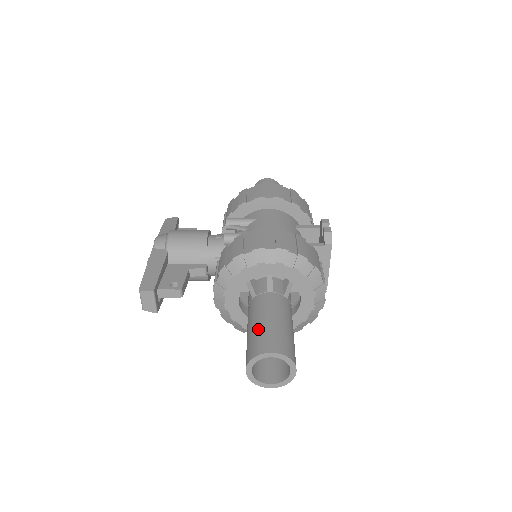
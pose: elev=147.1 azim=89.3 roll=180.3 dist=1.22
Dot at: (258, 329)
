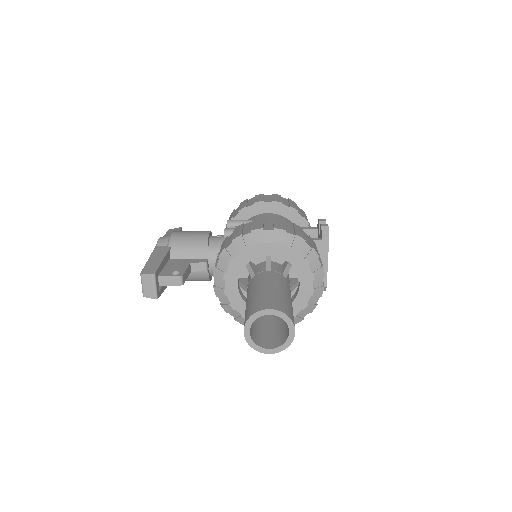
Dot at: (256, 295)
